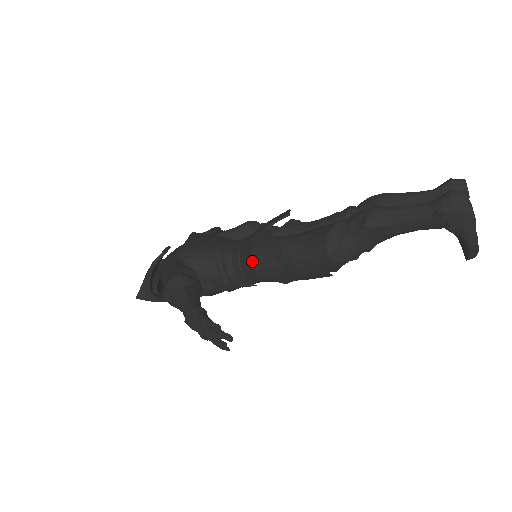
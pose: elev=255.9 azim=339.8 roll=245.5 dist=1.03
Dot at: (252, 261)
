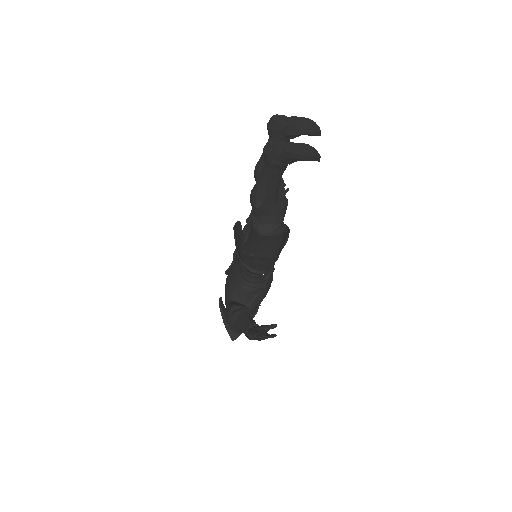
Dot at: occluded
